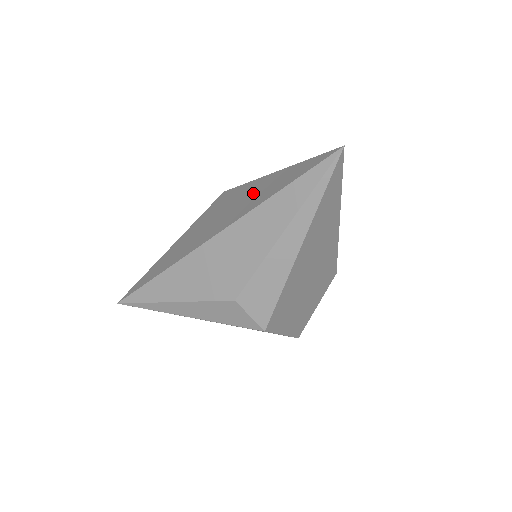
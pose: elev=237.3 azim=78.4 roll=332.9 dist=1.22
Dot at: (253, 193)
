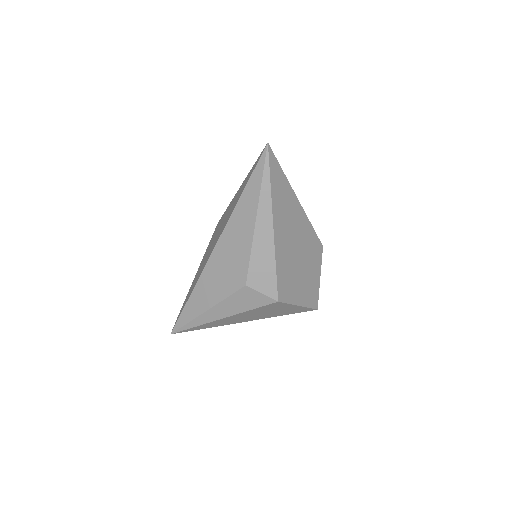
Dot at: (231, 207)
